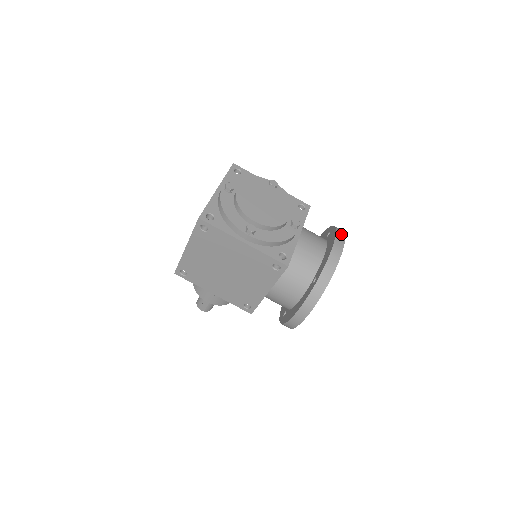
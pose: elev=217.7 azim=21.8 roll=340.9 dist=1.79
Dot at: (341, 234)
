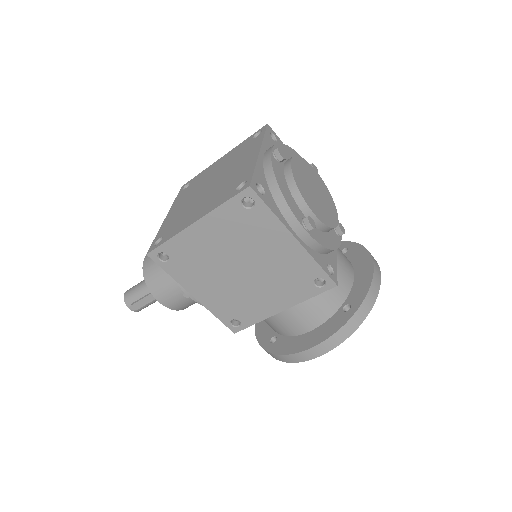
Dot at: (372, 256)
